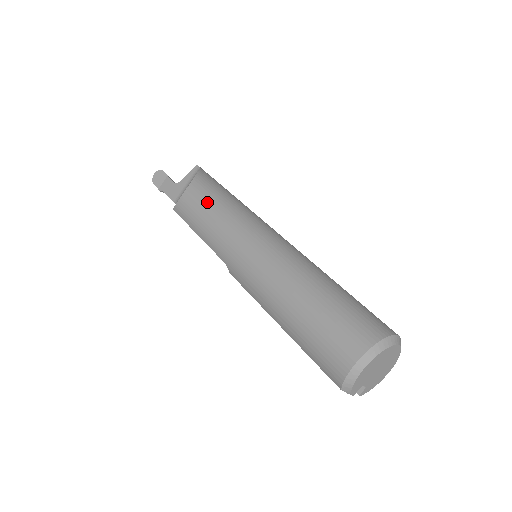
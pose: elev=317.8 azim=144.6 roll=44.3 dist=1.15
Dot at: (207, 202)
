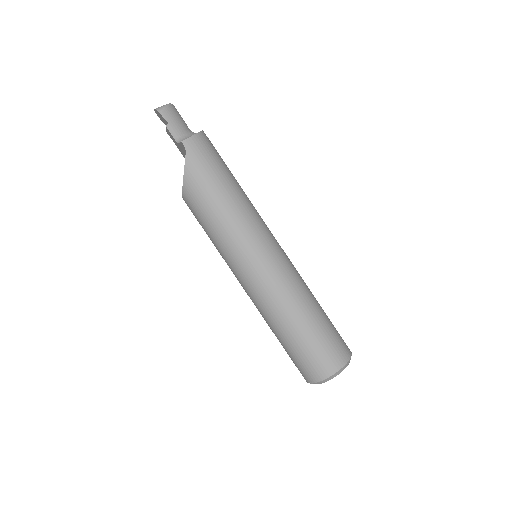
Dot at: (201, 221)
